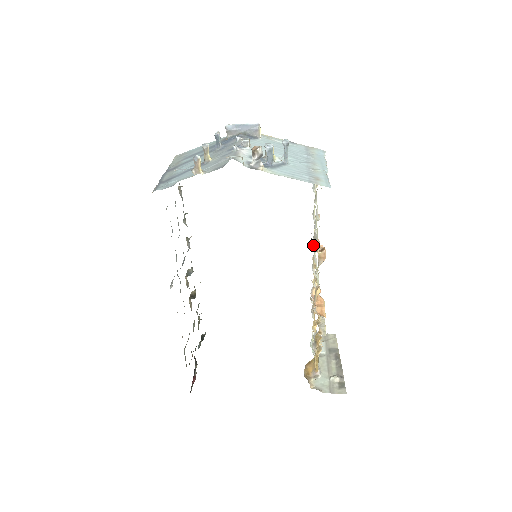
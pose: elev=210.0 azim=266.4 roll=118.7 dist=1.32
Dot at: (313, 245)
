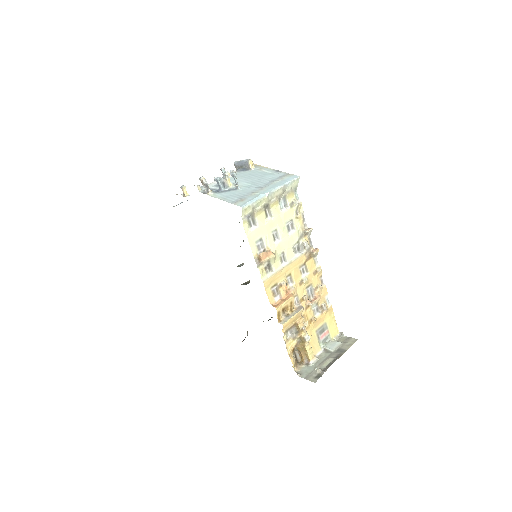
Dot at: (299, 252)
